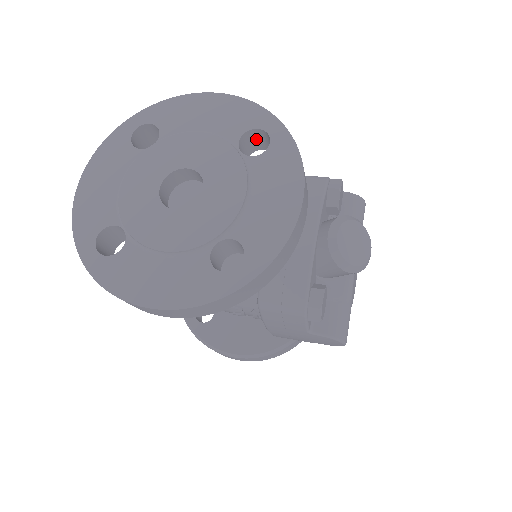
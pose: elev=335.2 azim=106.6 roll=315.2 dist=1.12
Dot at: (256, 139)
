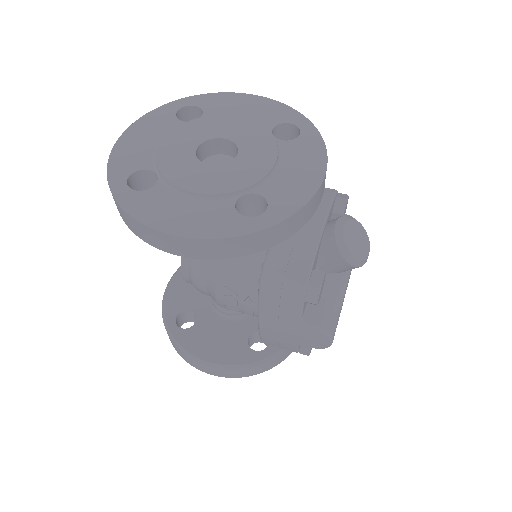
Dot at: (285, 135)
